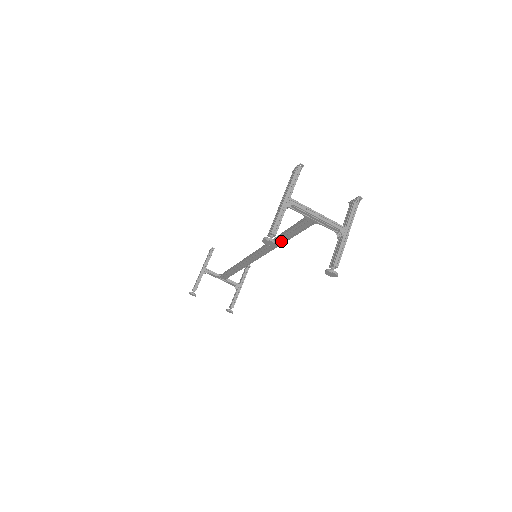
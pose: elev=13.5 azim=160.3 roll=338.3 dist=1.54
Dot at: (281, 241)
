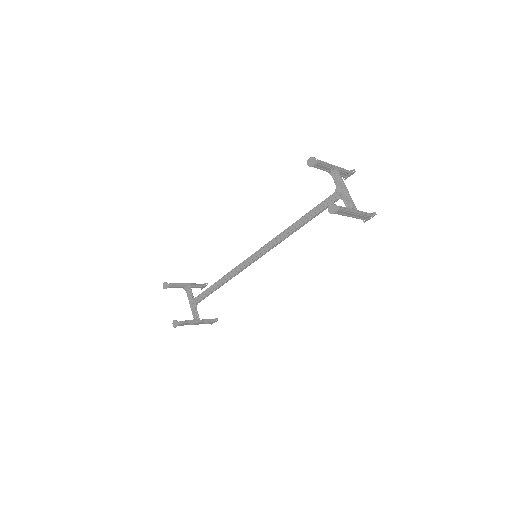
Dot at: (295, 227)
